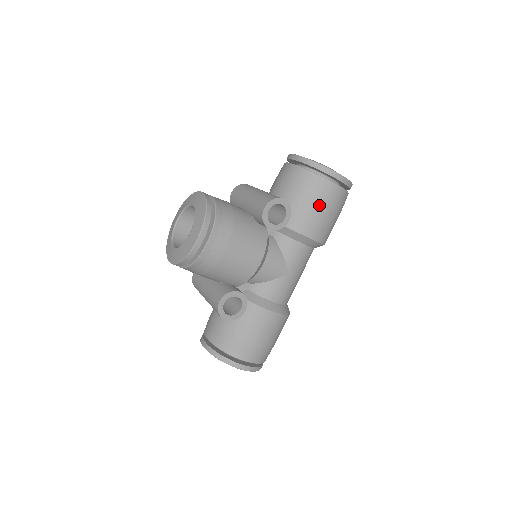
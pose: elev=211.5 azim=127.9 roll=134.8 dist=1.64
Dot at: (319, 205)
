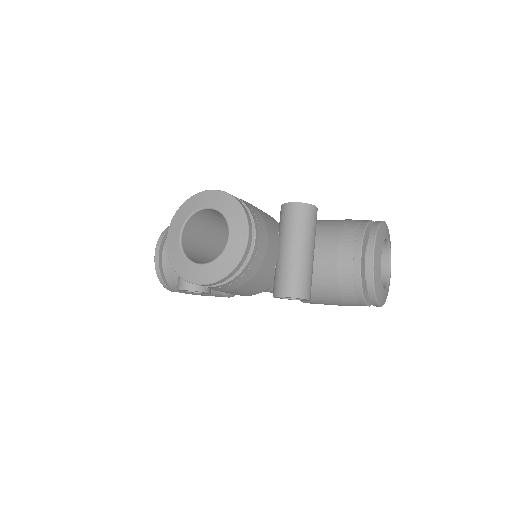
Dot at: (337, 303)
